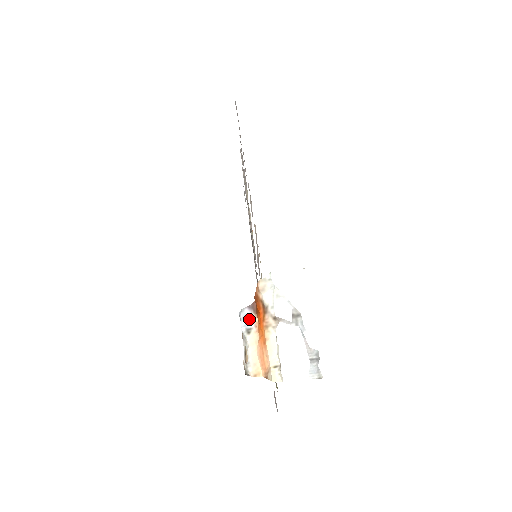
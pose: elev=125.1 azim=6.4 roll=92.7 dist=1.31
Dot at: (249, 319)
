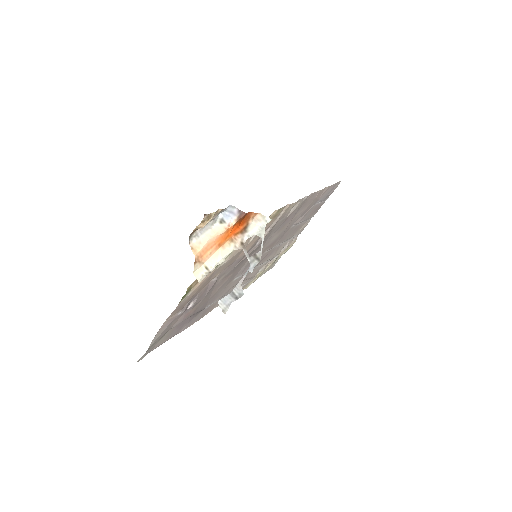
Dot at: (231, 216)
